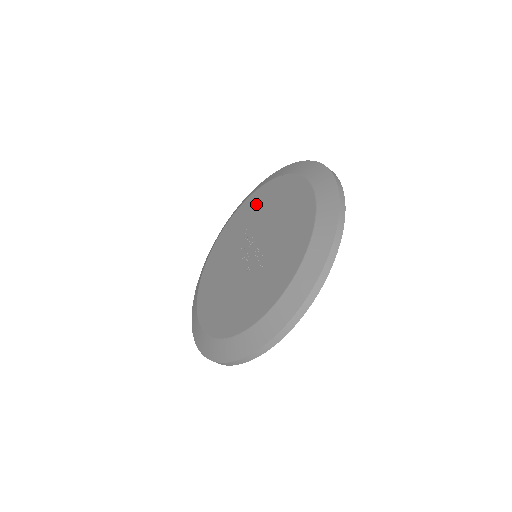
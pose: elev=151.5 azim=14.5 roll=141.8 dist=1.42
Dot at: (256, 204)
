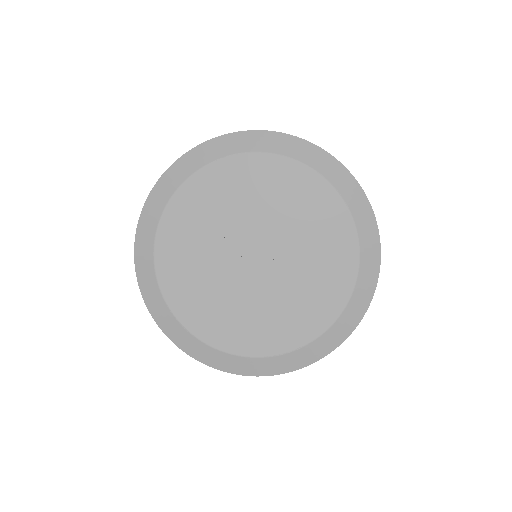
Dot at: (207, 199)
